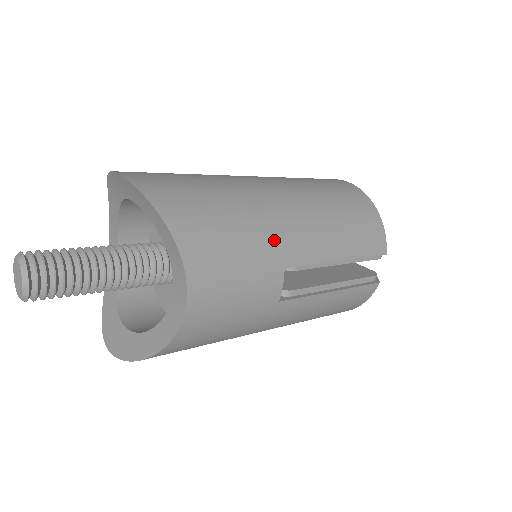
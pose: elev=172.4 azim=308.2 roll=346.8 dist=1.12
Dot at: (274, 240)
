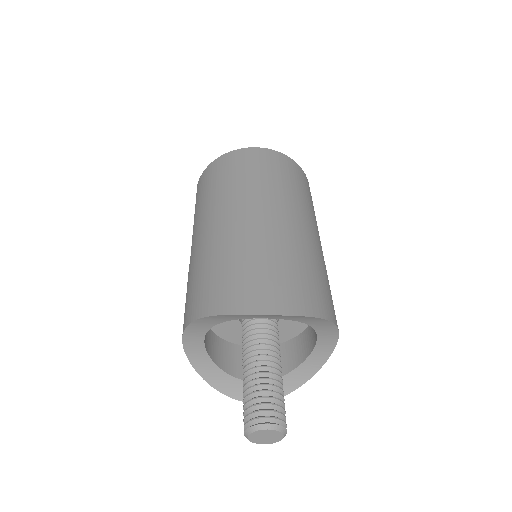
Dot at: (323, 258)
